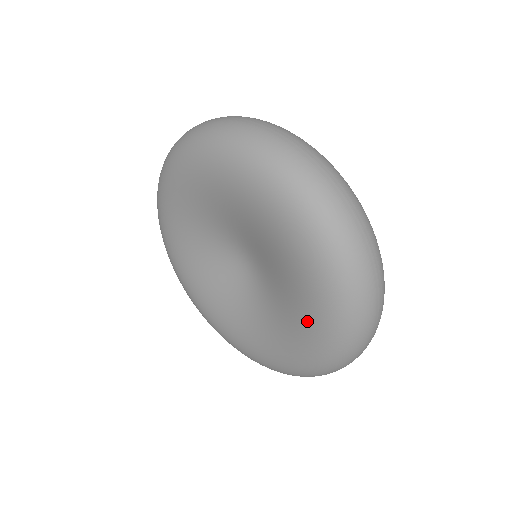
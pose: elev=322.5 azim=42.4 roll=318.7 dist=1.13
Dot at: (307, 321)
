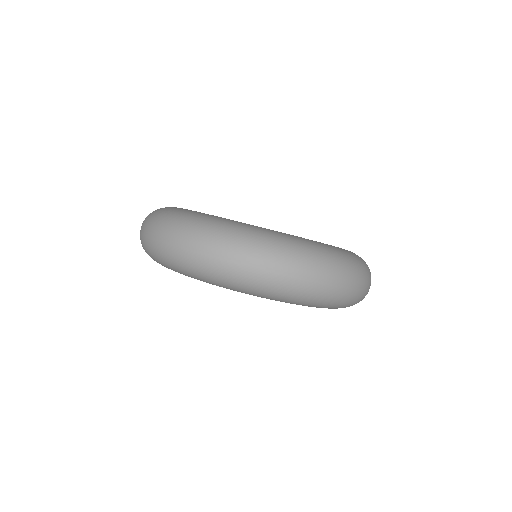
Dot at: occluded
